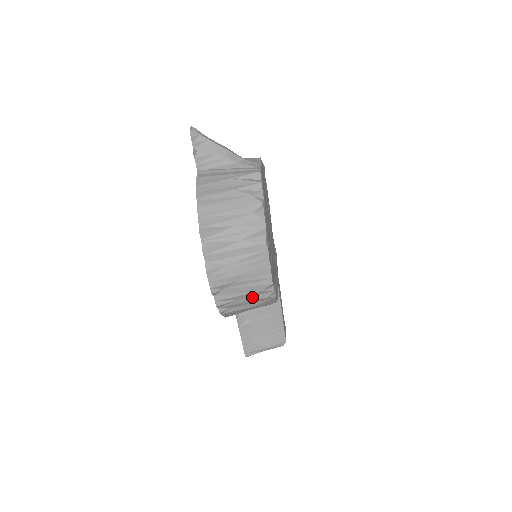
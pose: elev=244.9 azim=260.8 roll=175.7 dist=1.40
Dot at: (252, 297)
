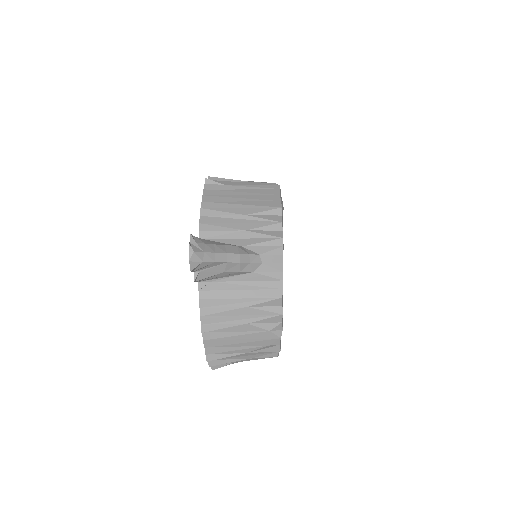
Dot at: occluded
